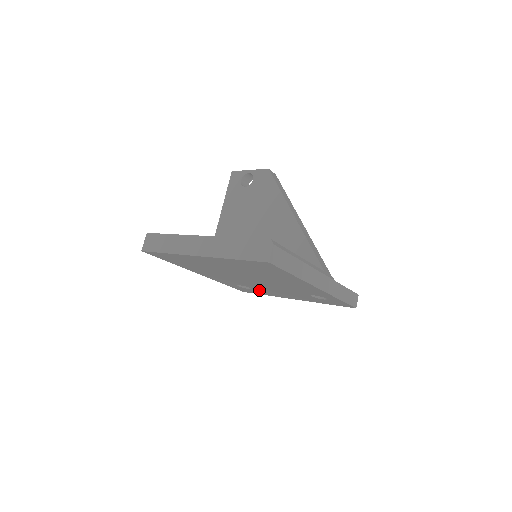
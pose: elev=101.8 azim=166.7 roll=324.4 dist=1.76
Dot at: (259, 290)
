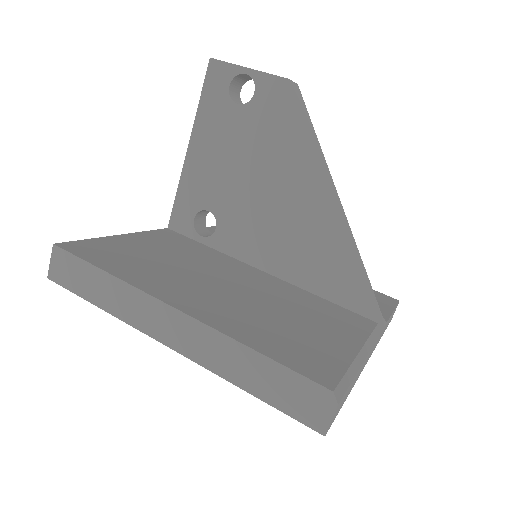
Dot at: occluded
